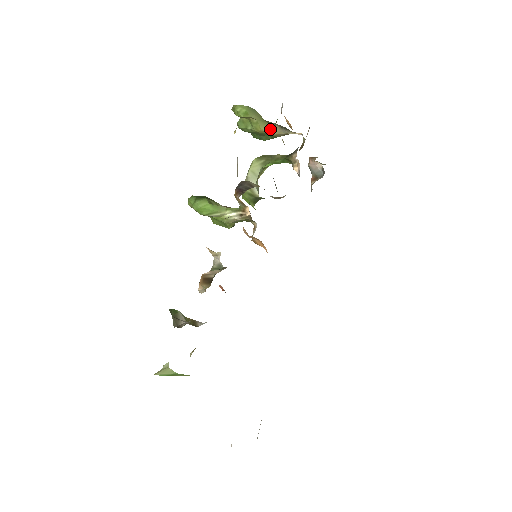
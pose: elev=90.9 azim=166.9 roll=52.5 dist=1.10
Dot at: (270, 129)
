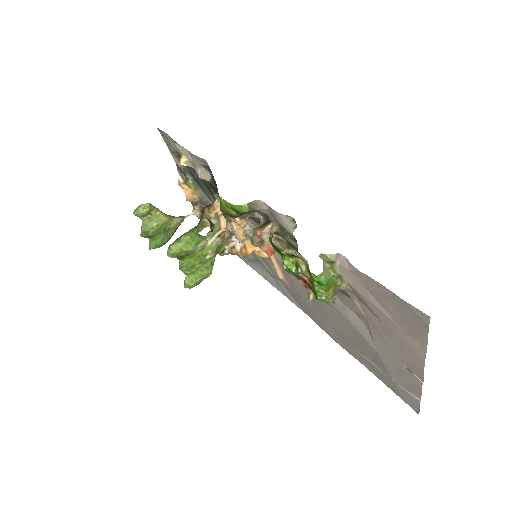
Dot at: (171, 218)
